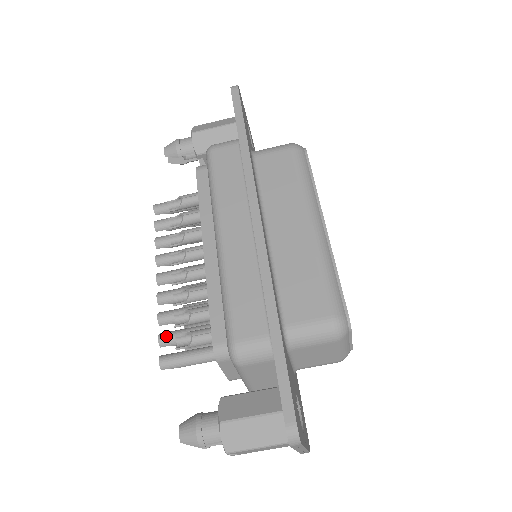
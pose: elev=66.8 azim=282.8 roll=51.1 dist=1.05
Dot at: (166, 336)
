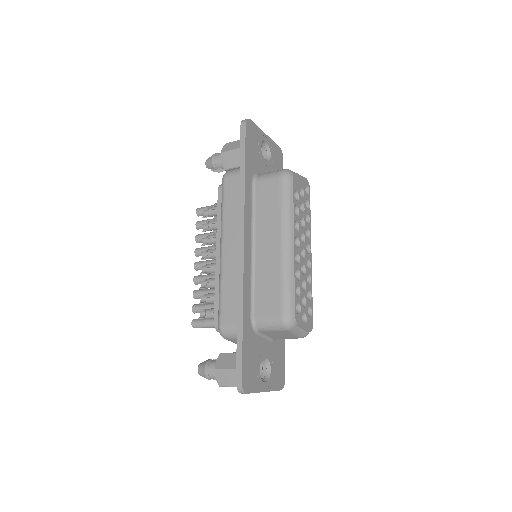
Dot at: (196, 307)
